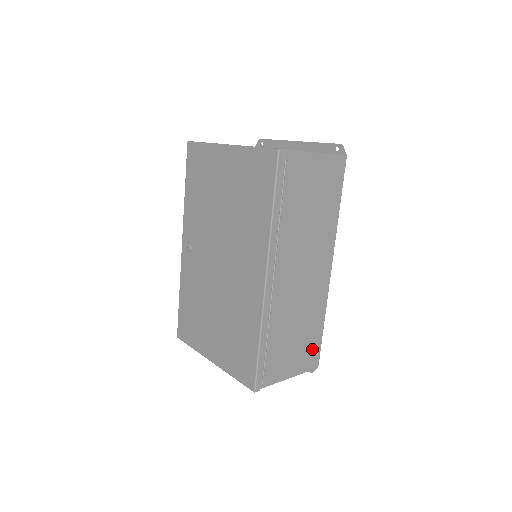
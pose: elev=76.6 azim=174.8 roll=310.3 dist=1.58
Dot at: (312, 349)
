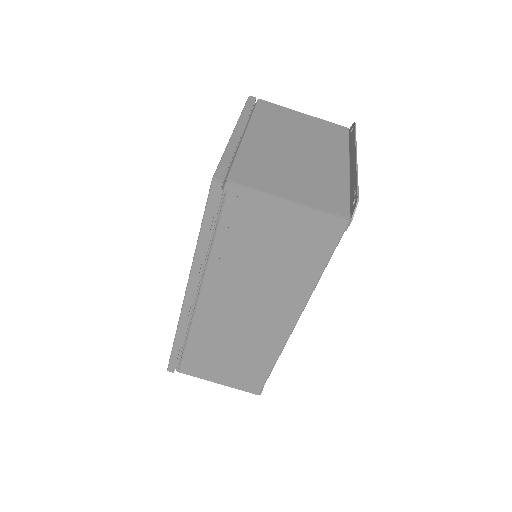
Dot at: (252, 377)
